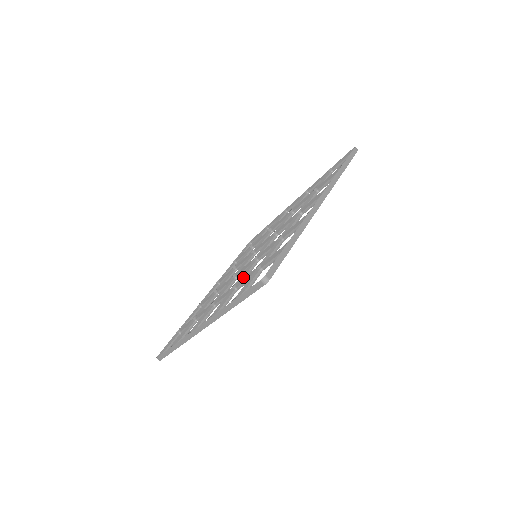
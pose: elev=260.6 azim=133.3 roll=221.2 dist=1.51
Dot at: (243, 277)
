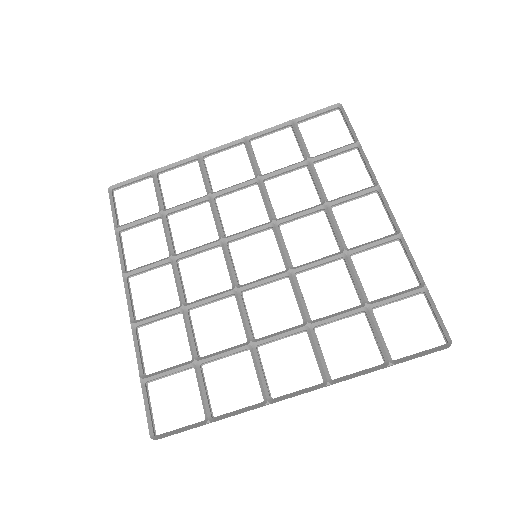
Dot at: (201, 305)
